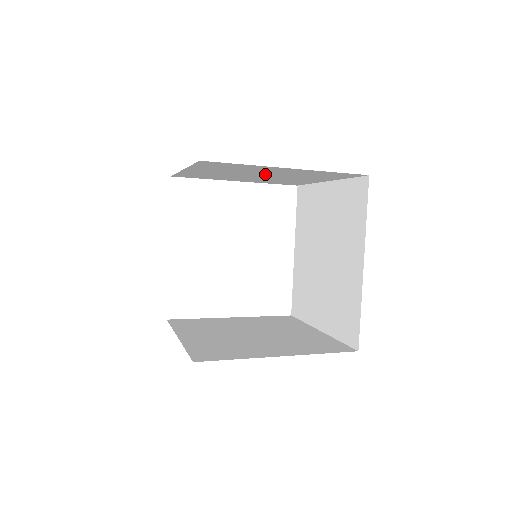
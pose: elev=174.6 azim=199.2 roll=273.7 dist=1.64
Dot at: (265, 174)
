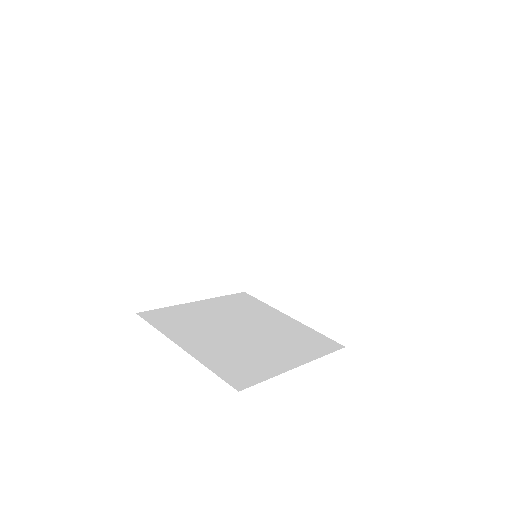
Dot at: occluded
